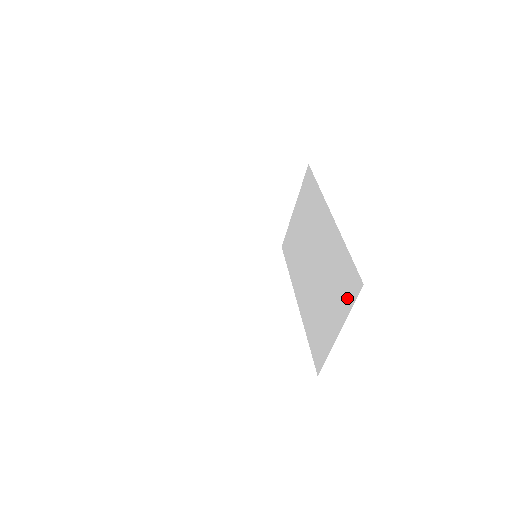
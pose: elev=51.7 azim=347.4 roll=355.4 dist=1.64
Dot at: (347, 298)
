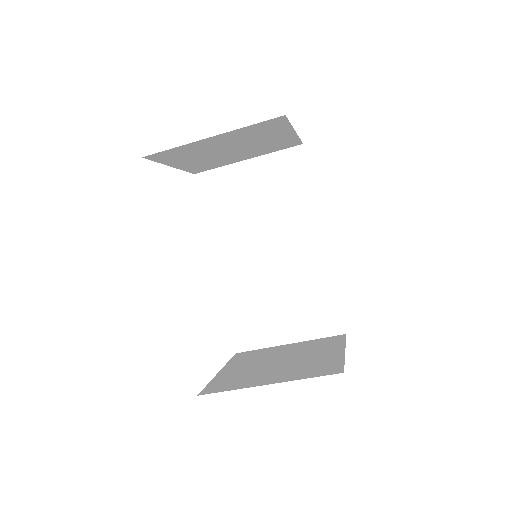
Dot at: (317, 327)
